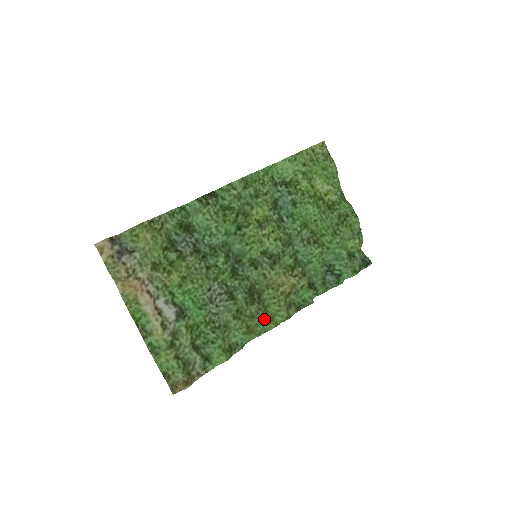
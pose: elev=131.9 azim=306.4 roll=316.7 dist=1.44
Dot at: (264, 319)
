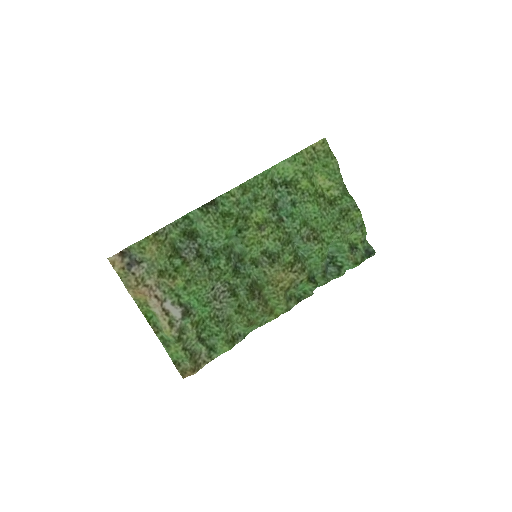
Dot at: (264, 312)
